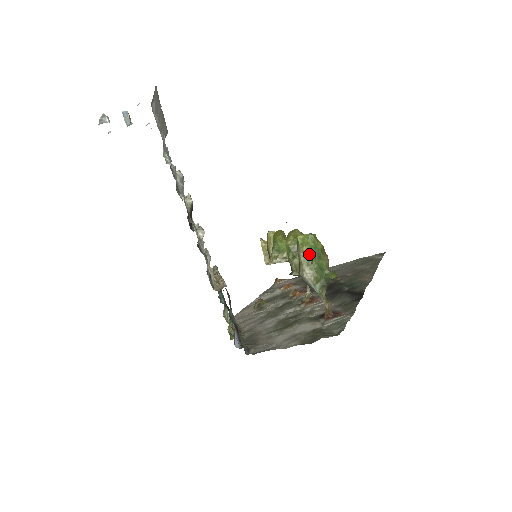
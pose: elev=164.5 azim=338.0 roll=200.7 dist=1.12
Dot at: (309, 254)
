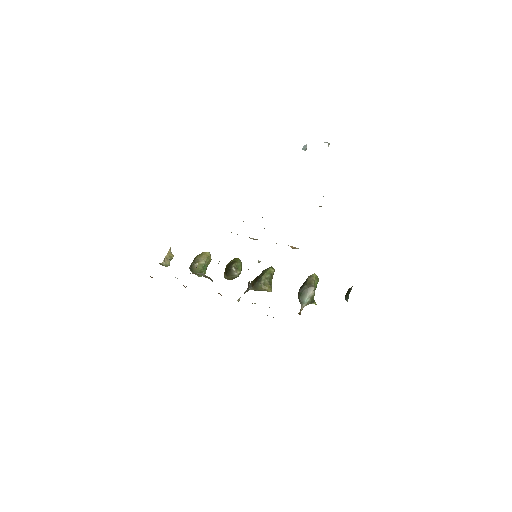
Dot at: (316, 284)
